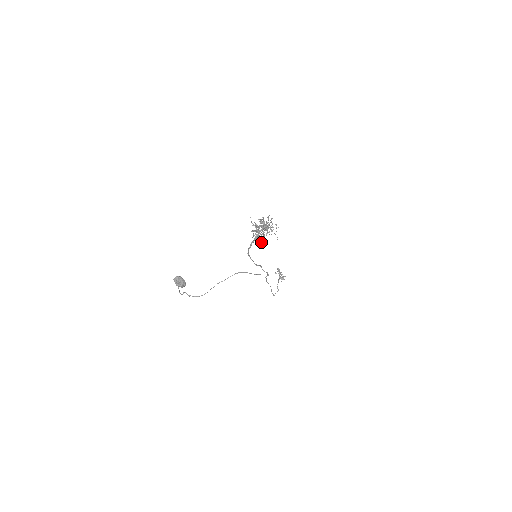
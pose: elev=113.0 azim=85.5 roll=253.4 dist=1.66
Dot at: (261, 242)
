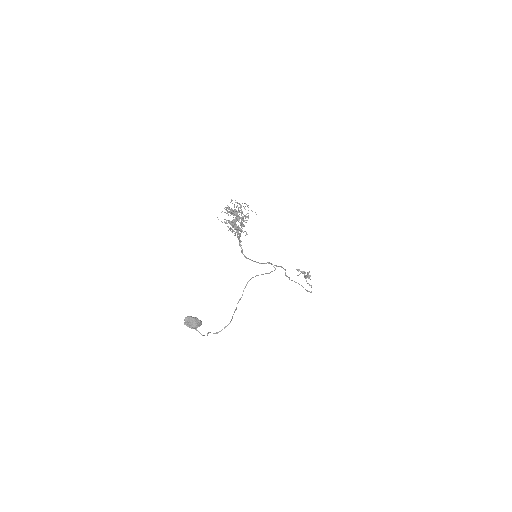
Dot at: occluded
